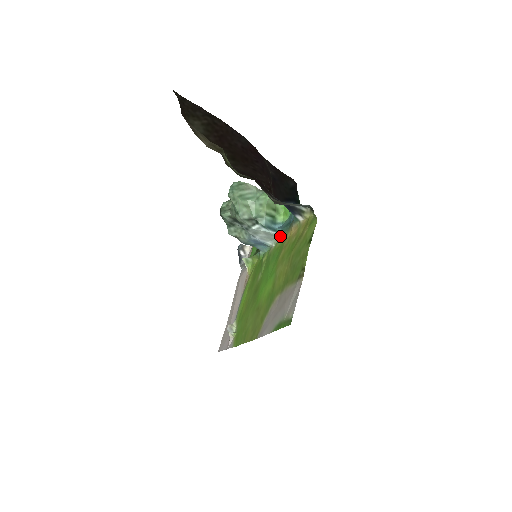
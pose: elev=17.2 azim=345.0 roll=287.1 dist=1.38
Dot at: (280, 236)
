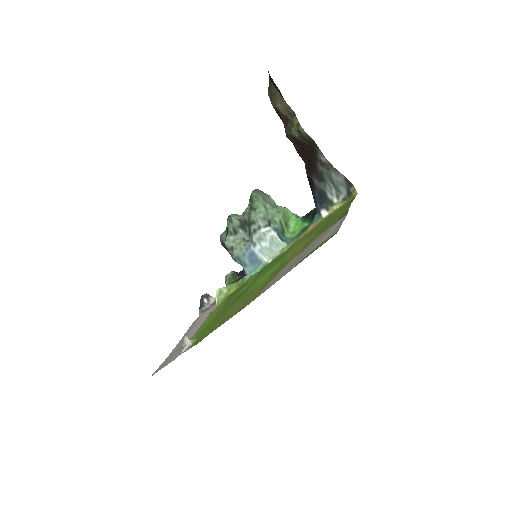
Dot at: (285, 246)
